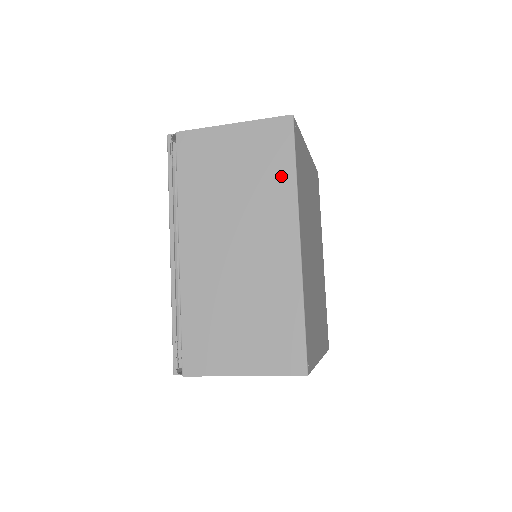
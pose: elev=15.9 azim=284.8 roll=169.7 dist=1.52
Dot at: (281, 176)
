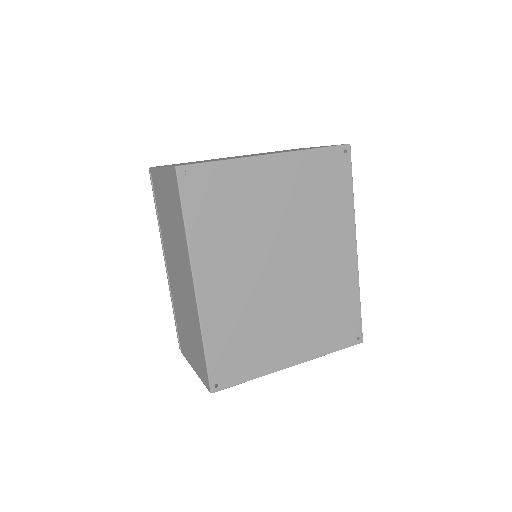
Dot at: (180, 225)
